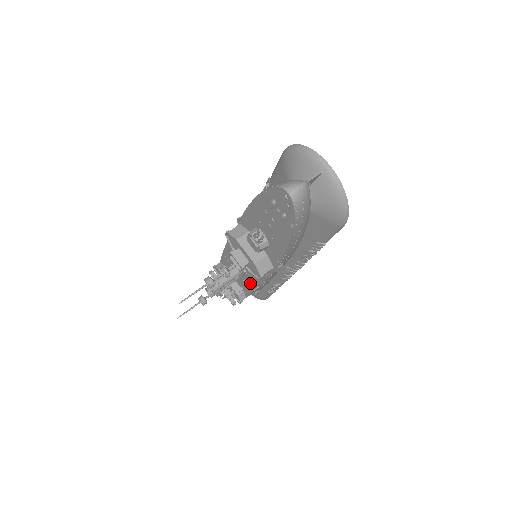
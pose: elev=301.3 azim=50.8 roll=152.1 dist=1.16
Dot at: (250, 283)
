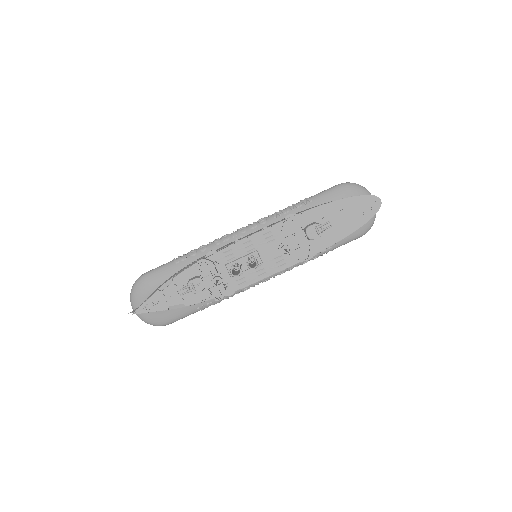
Dot at: (256, 275)
